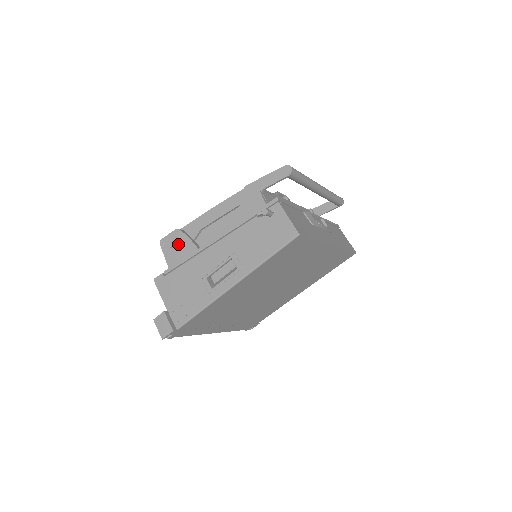
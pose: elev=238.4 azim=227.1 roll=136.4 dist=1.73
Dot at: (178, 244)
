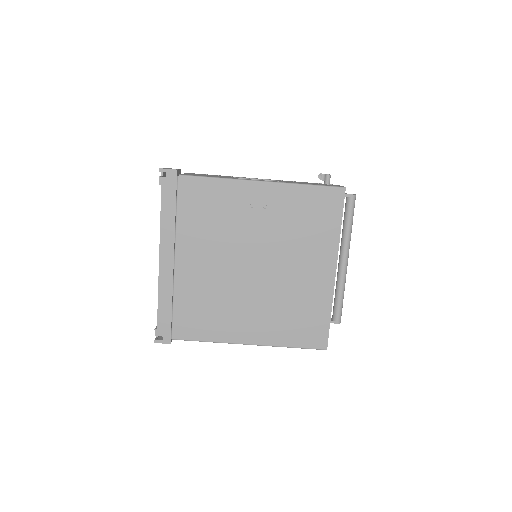
Dot at: occluded
